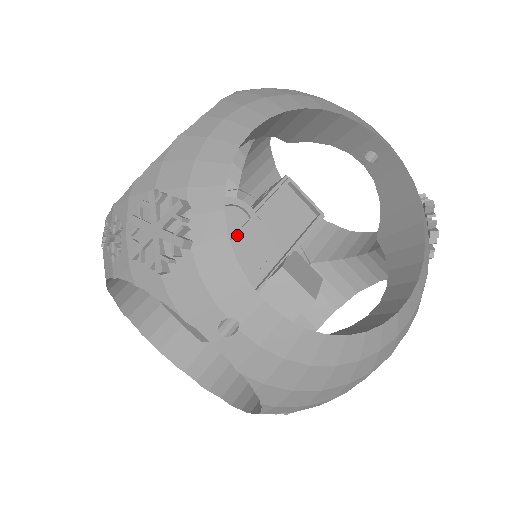
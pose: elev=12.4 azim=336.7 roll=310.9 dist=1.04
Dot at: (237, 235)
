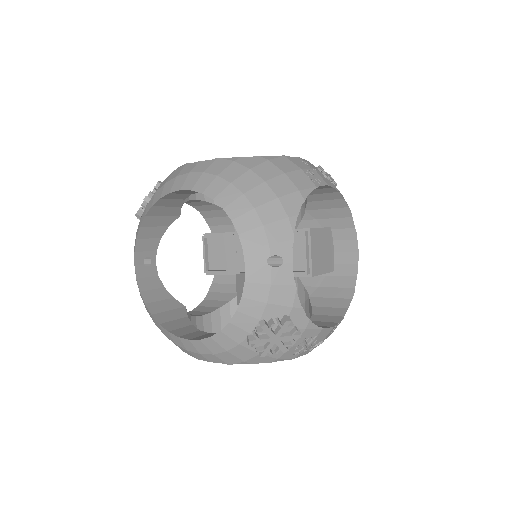
Dot at: occluded
